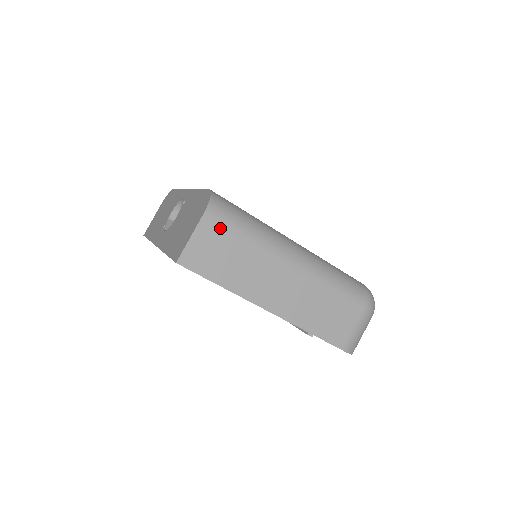
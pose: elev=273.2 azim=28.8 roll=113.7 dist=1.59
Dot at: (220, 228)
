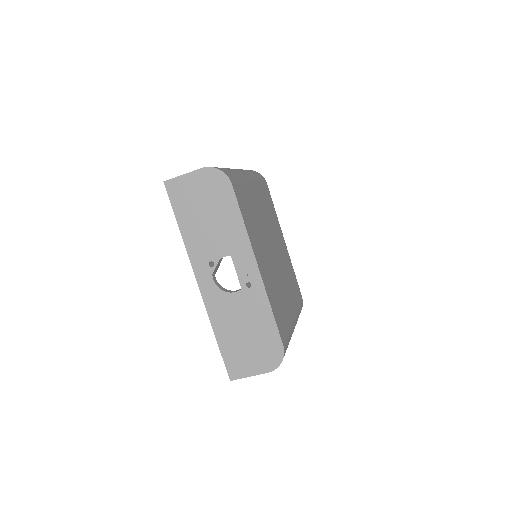
Dot at: occluded
